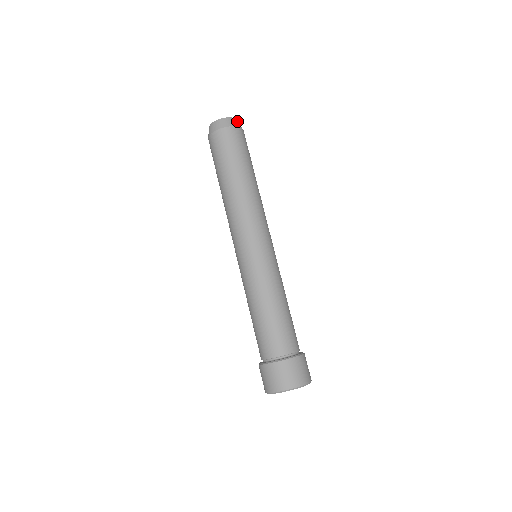
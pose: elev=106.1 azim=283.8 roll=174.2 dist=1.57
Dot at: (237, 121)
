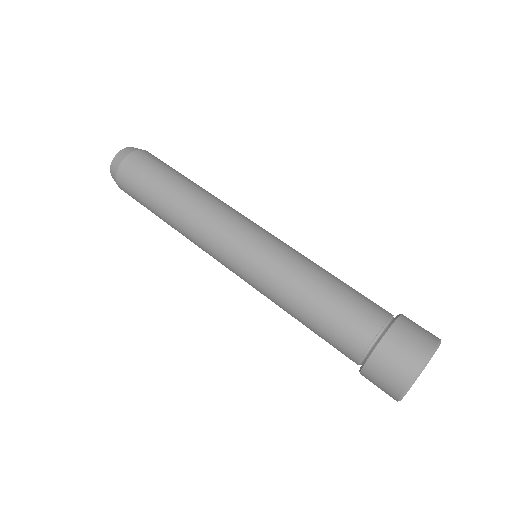
Dot at: occluded
